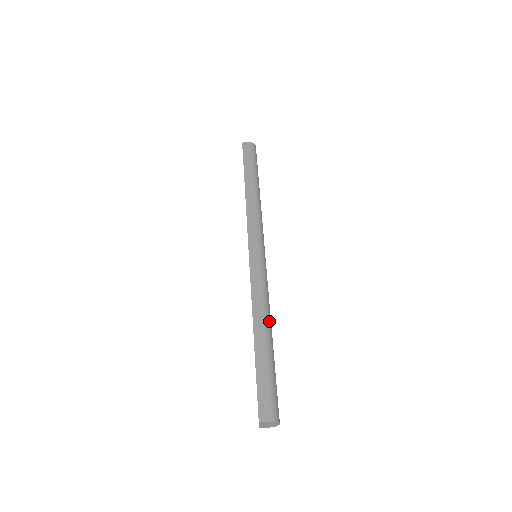
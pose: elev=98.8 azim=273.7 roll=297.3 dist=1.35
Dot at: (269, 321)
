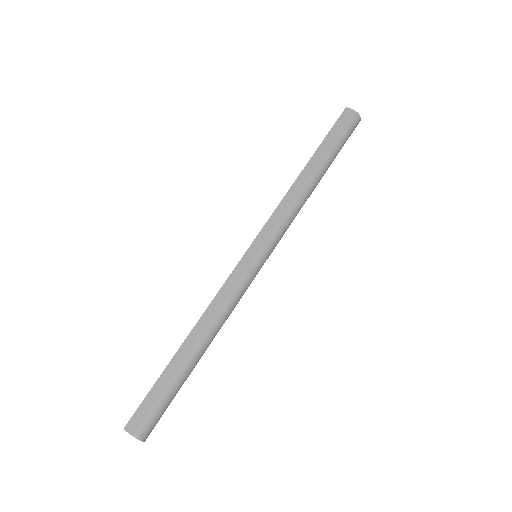
Dot at: (210, 337)
